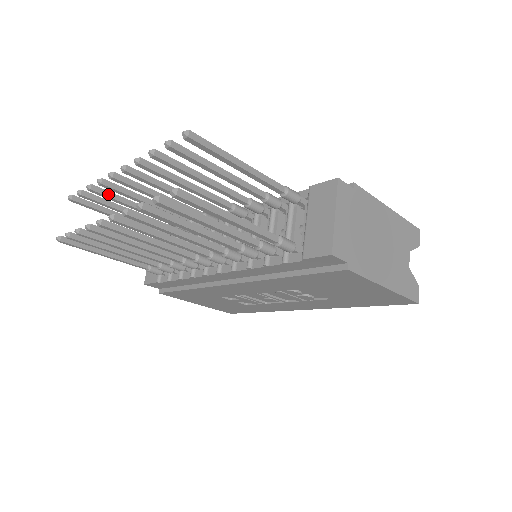
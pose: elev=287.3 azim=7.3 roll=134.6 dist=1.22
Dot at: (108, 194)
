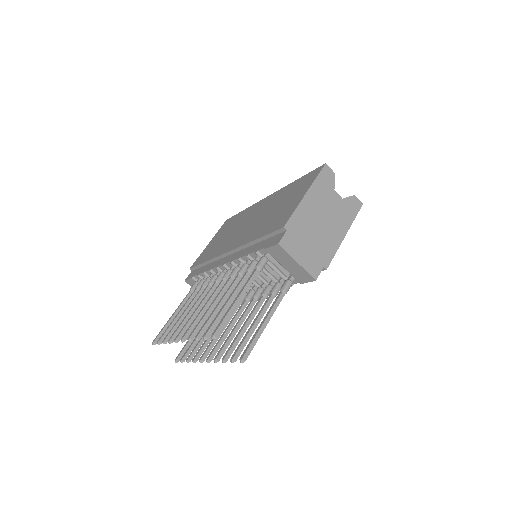
Dot at: (172, 332)
